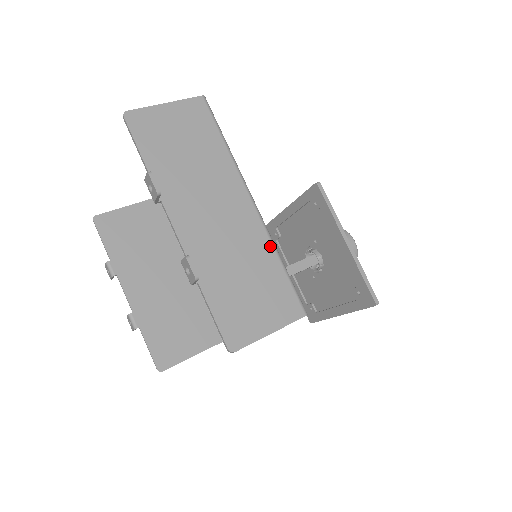
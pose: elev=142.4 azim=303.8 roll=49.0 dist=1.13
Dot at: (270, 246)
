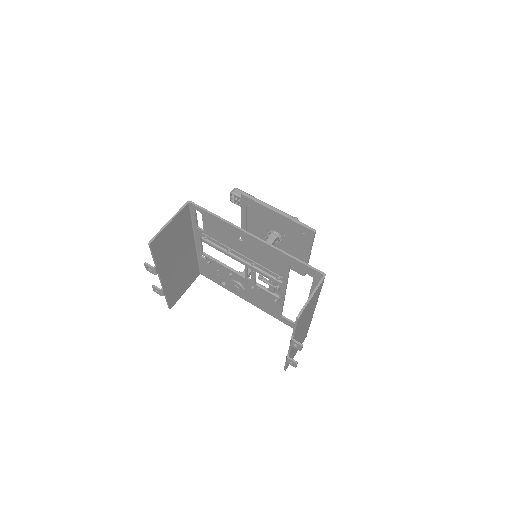
Dot at: (310, 323)
